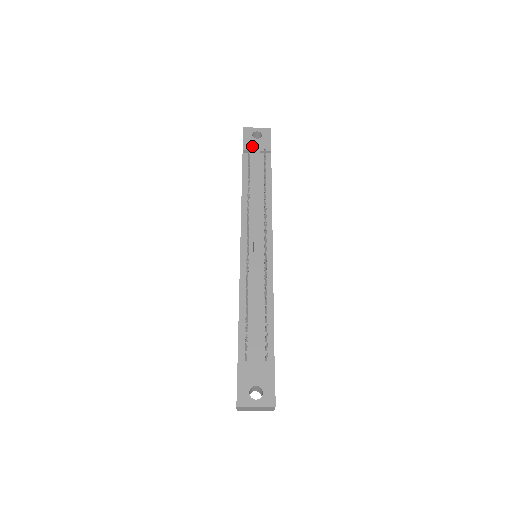
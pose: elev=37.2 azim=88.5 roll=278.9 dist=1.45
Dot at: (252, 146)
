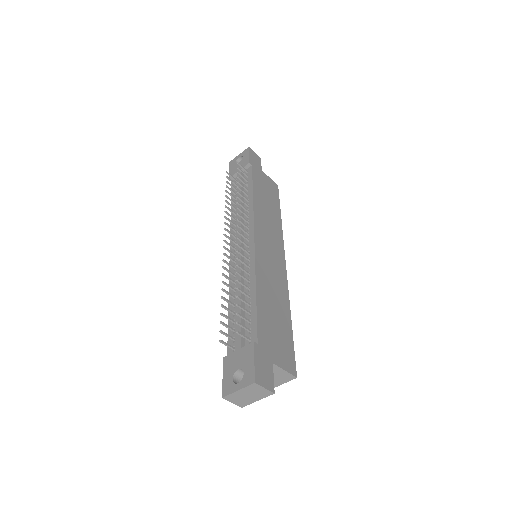
Dot at: (235, 170)
